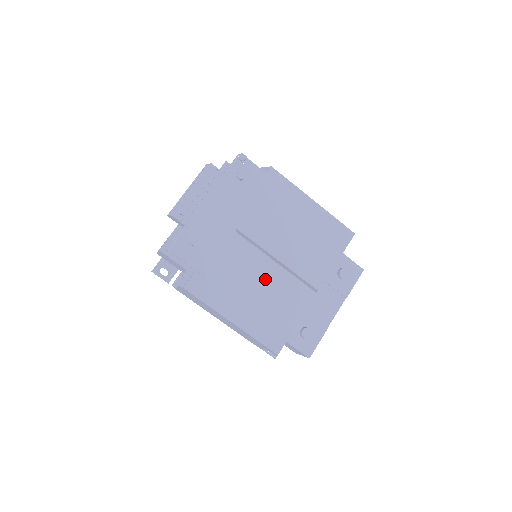
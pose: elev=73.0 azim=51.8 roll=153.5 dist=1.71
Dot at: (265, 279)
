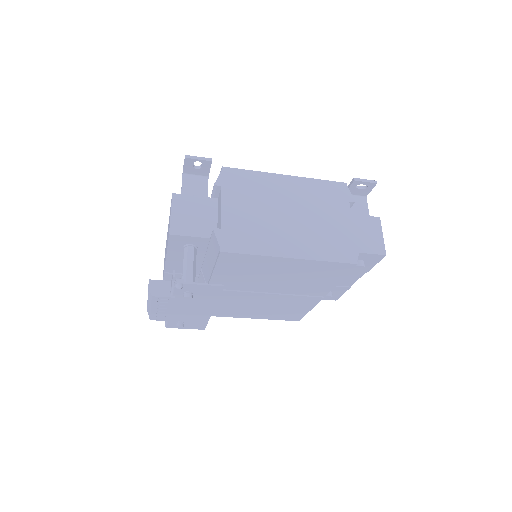
Dot at: (265, 301)
